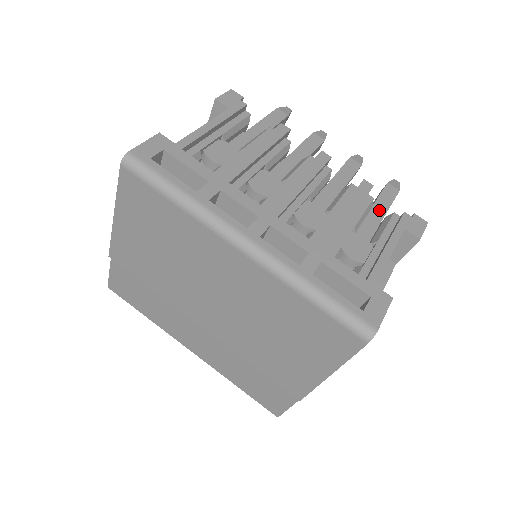
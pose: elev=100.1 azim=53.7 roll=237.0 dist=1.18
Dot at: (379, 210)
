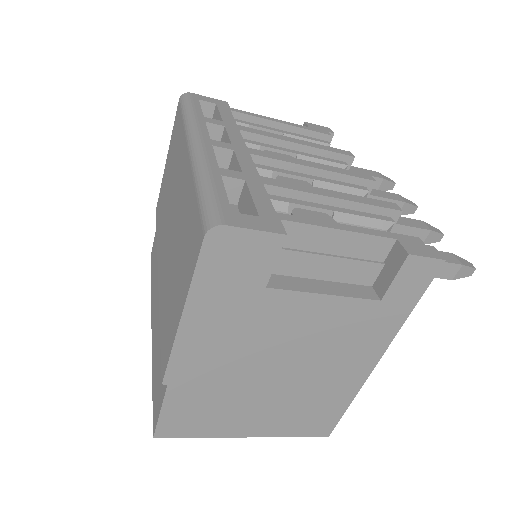
Dot at: occluded
